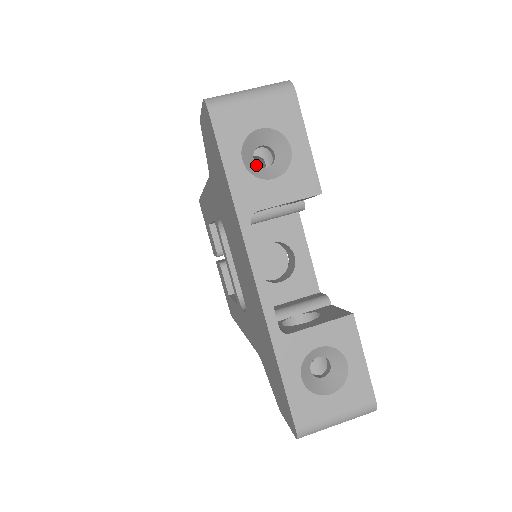
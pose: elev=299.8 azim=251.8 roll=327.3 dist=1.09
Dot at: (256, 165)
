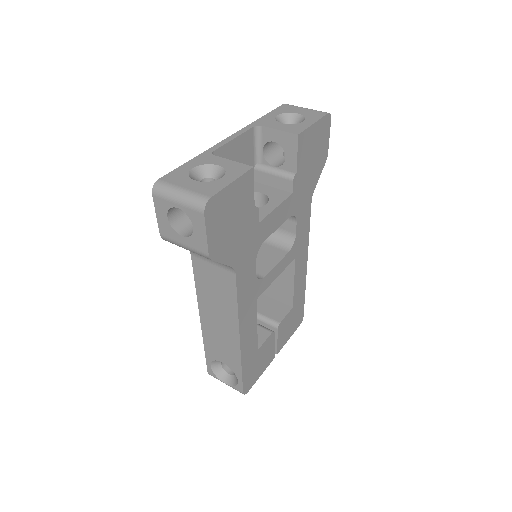
Dot at: occluded
